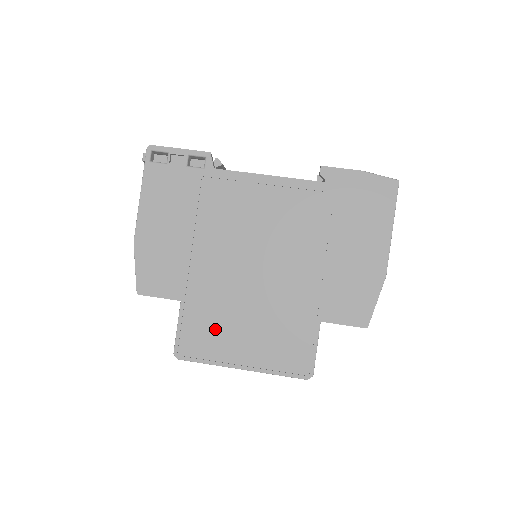
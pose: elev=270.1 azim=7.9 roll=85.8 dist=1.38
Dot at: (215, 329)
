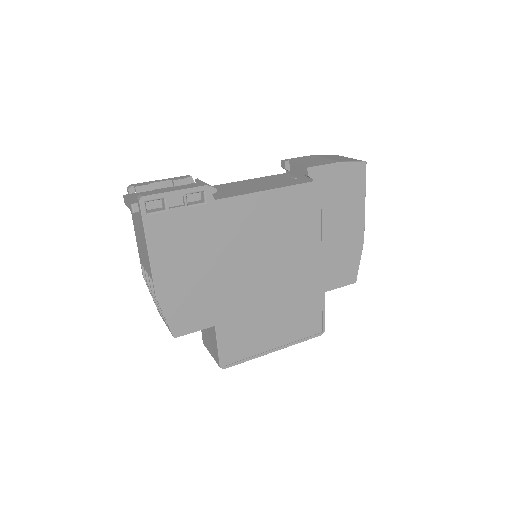
Dot at: (249, 333)
